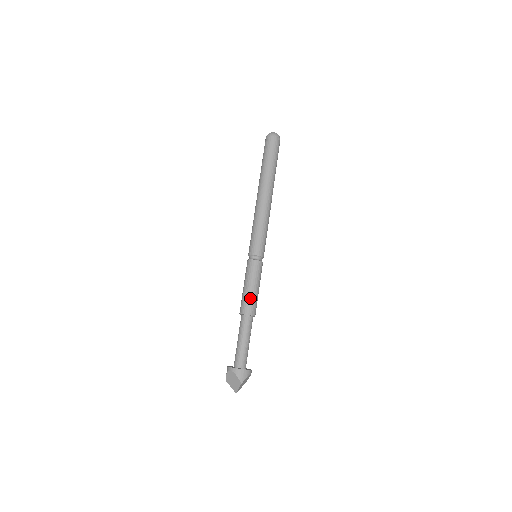
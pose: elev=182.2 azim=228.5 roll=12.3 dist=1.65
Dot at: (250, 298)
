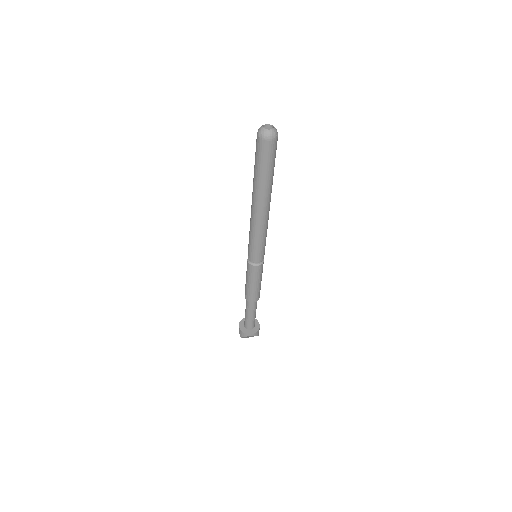
Dot at: (259, 290)
